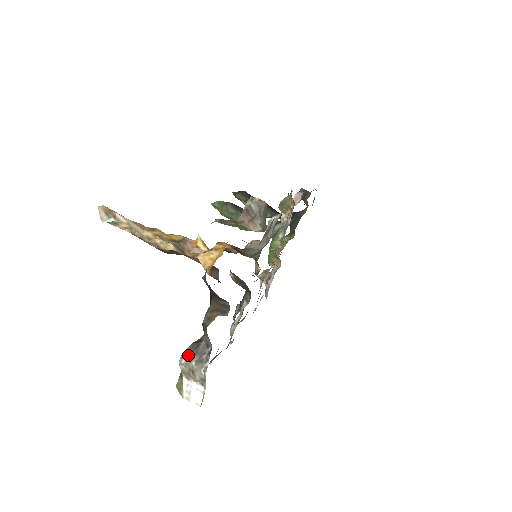
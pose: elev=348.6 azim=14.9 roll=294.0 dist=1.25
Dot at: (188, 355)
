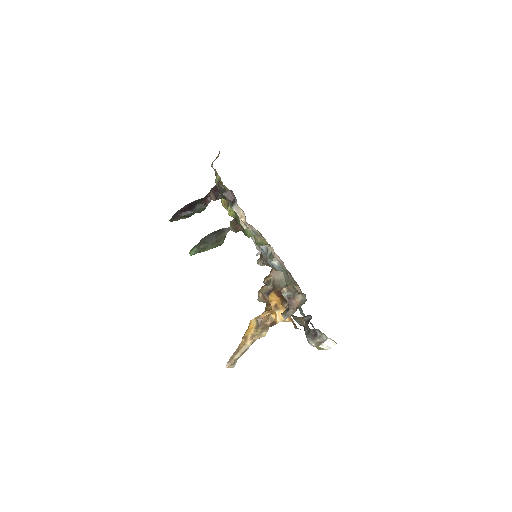
Dot at: (312, 341)
